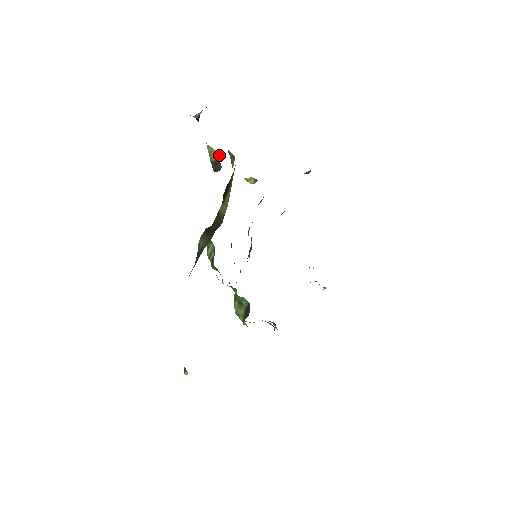
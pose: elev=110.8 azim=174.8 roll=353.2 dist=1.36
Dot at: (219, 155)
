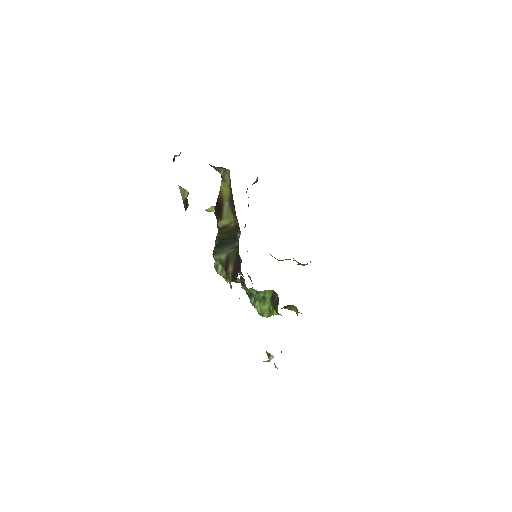
Dot at: (187, 193)
